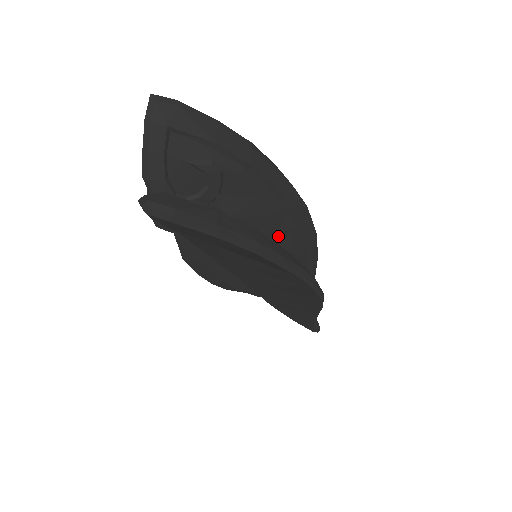
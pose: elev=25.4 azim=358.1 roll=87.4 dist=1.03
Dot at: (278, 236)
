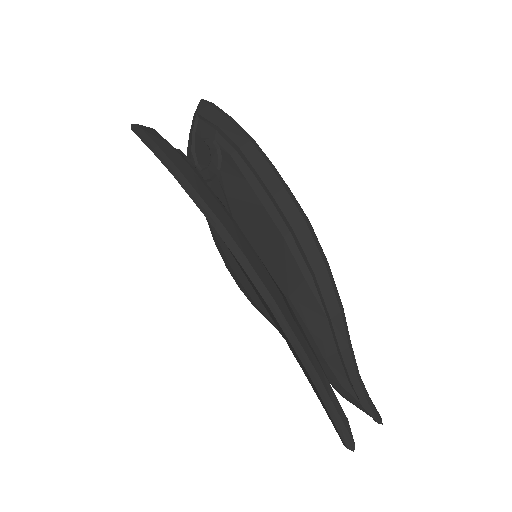
Dot at: (271, 237)
